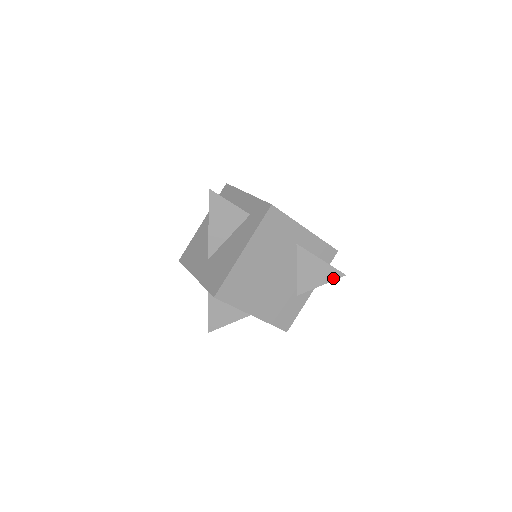
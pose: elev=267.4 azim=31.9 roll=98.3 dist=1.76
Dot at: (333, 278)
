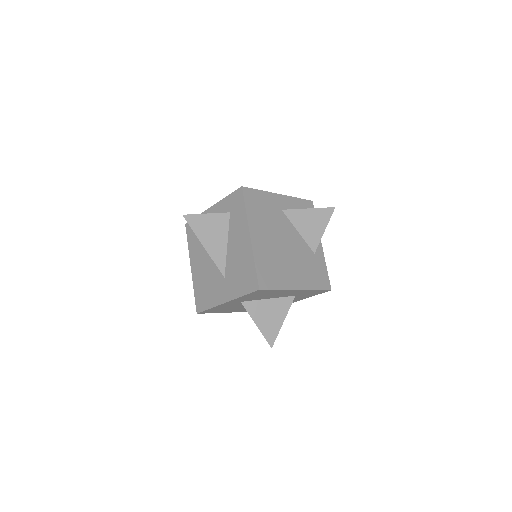
Dot at: (328, 217)
